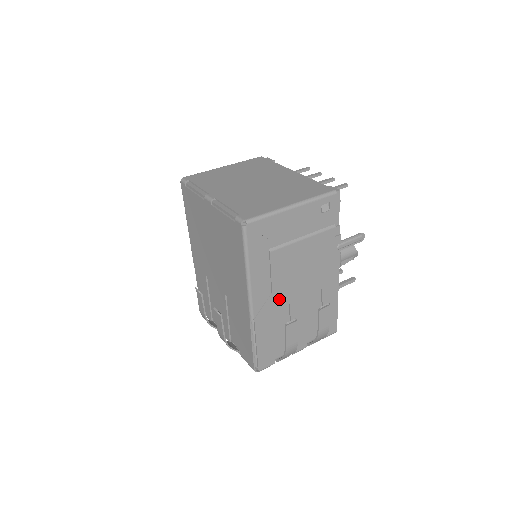
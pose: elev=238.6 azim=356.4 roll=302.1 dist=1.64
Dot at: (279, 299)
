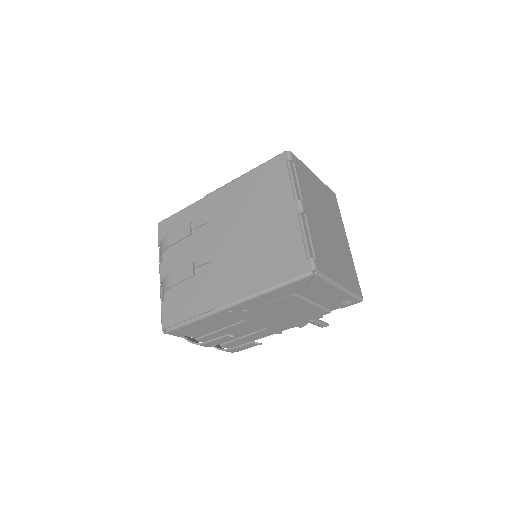
Dot at: (246, 315)
